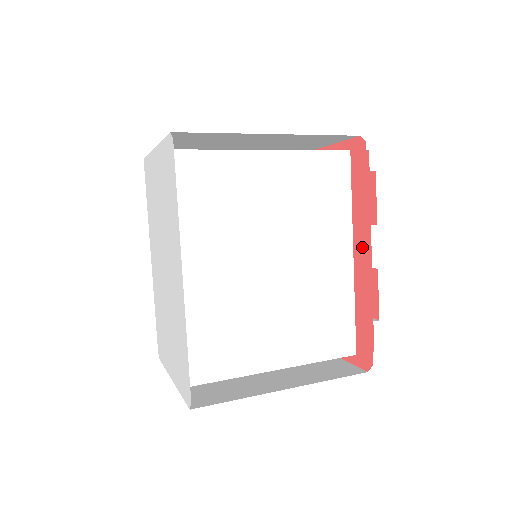
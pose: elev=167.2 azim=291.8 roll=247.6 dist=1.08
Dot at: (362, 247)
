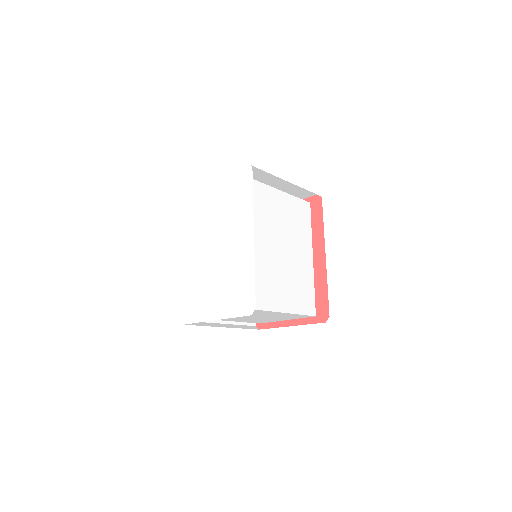
Dot at: (320, 251)
